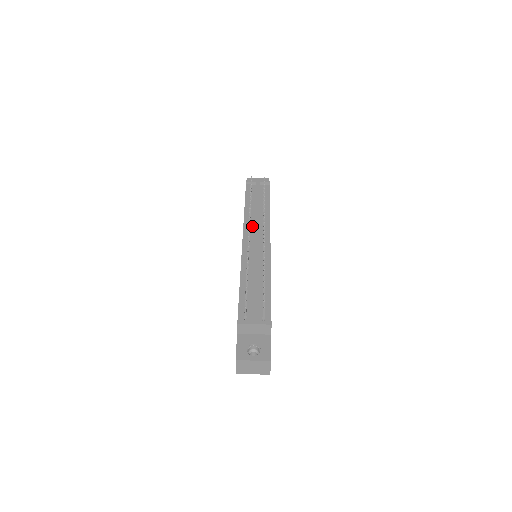
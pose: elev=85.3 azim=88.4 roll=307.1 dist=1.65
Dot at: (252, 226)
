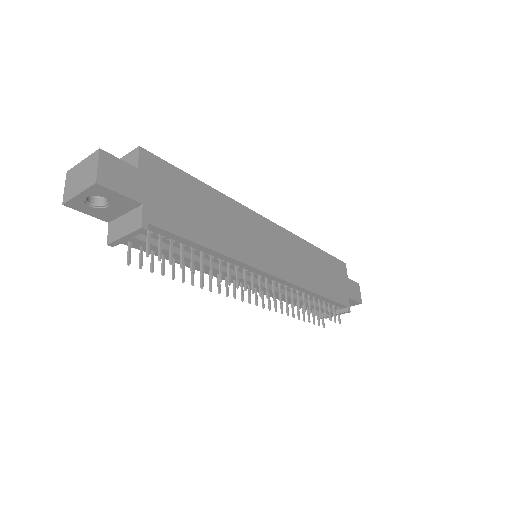
Dot at: occluded
